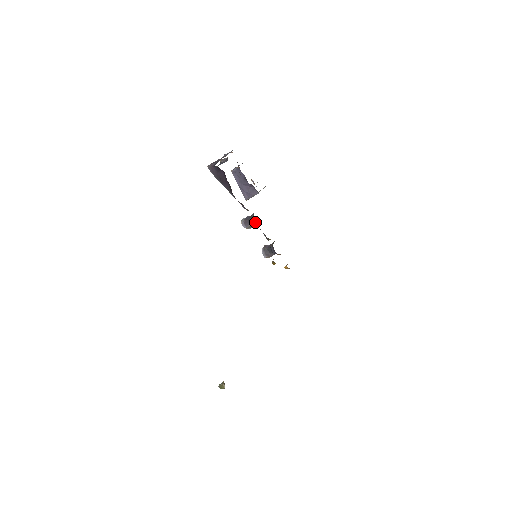
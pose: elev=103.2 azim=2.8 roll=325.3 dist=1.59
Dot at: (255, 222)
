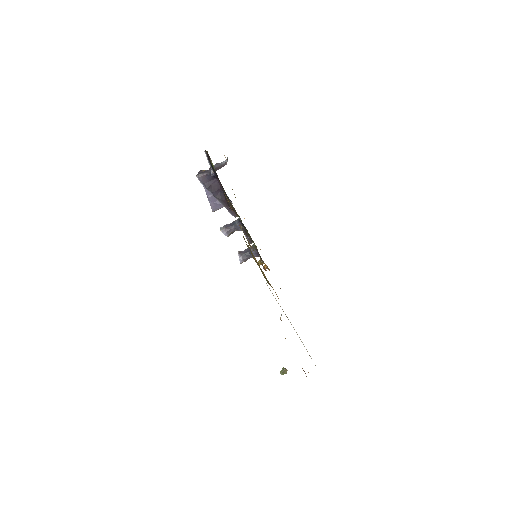
Dot at: (242, 227)
